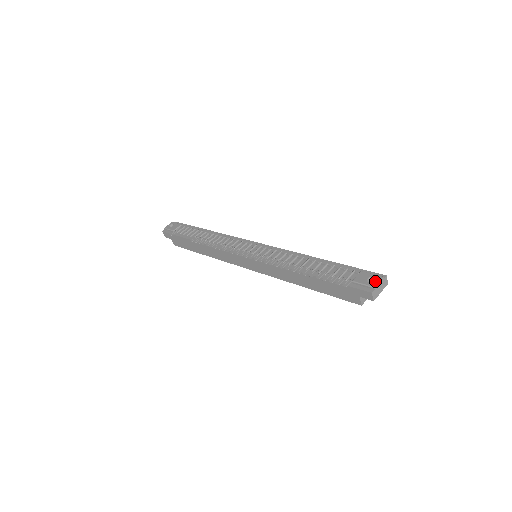
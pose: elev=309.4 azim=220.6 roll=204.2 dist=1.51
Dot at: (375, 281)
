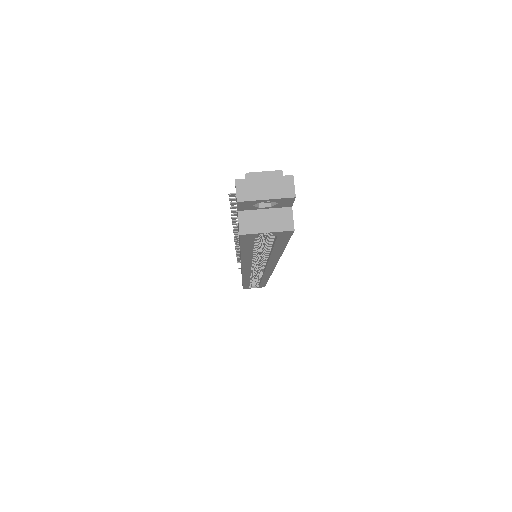
Dot at: (262, 173)
